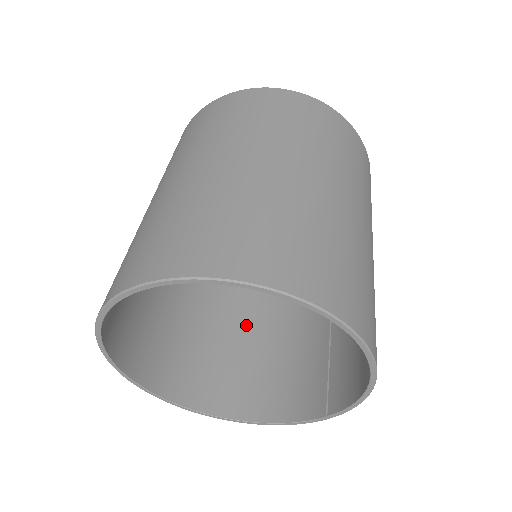
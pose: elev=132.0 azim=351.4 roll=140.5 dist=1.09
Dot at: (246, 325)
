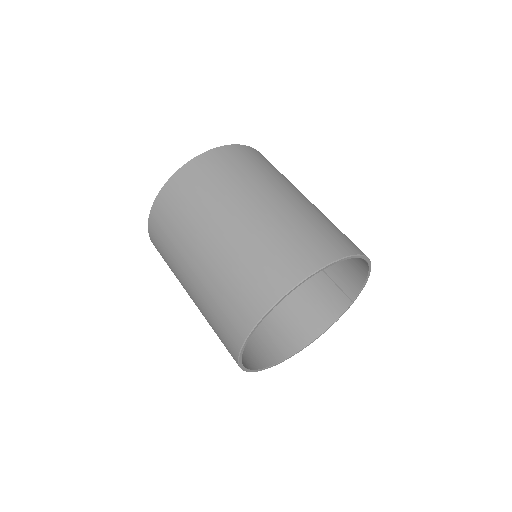
Dot at: occluded
